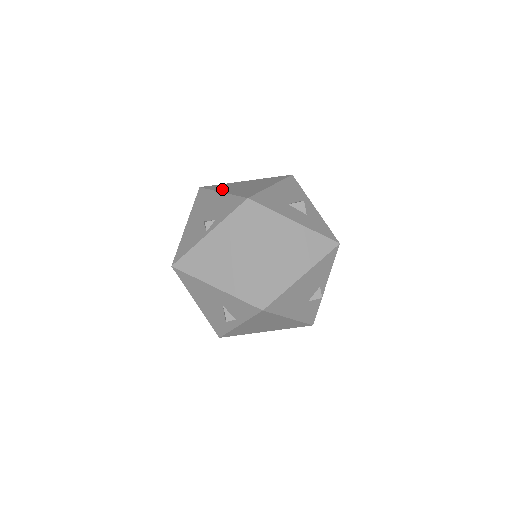
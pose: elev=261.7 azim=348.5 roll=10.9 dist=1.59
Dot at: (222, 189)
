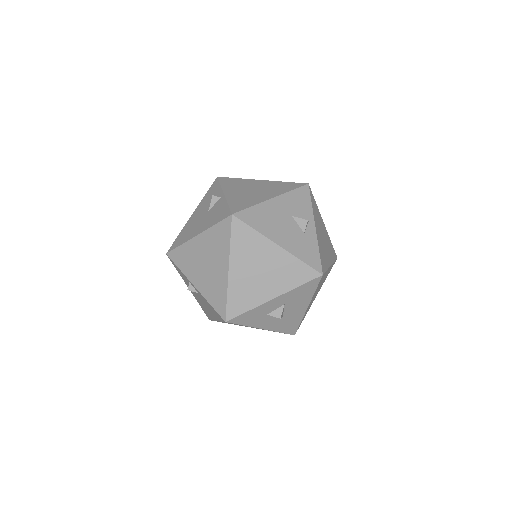
Dot at: occluded
